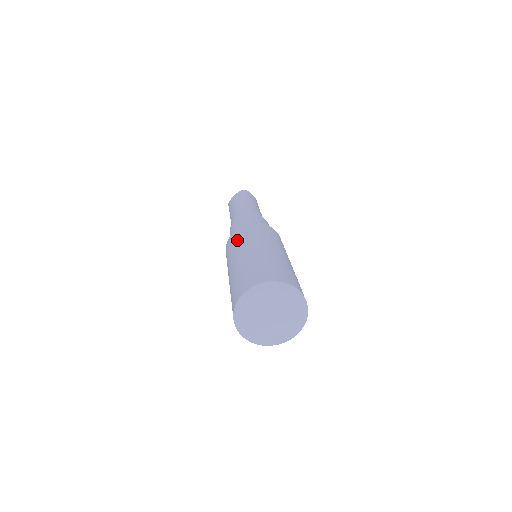
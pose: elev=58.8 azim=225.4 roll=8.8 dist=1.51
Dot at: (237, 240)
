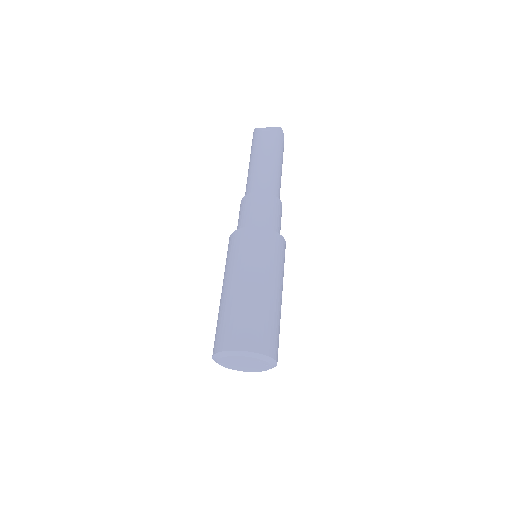
Dot at: (253, 251)
